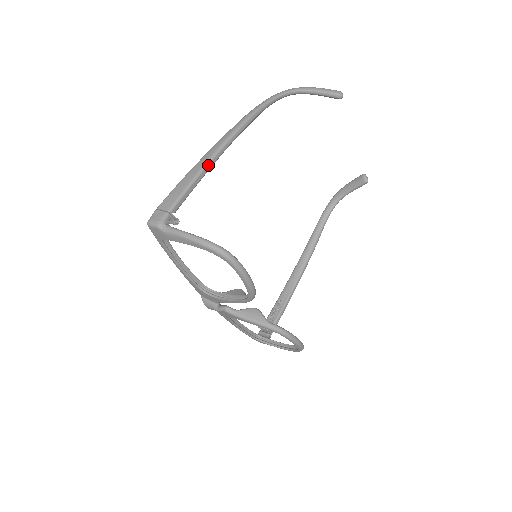
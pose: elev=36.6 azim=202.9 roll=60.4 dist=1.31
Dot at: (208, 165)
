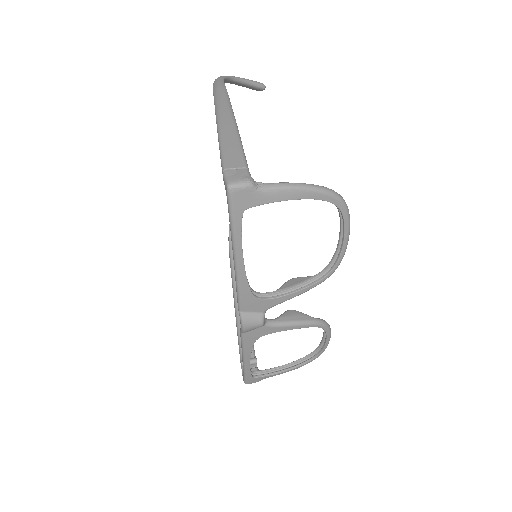
Dot at: (236, 125)
